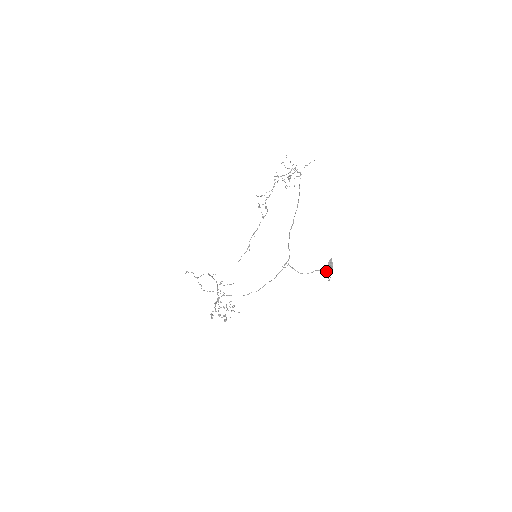
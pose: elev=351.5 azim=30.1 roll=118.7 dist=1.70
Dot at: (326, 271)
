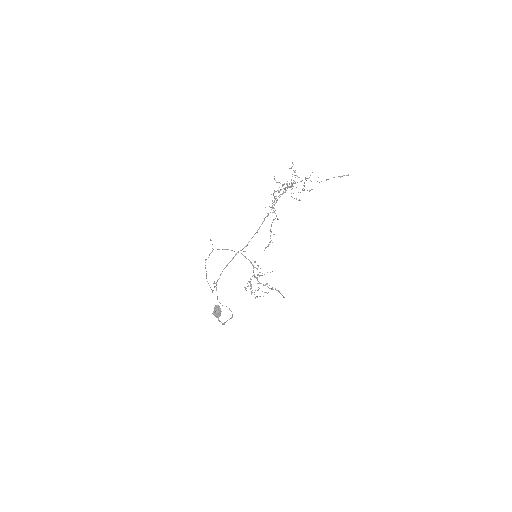
Dot at: occluded
